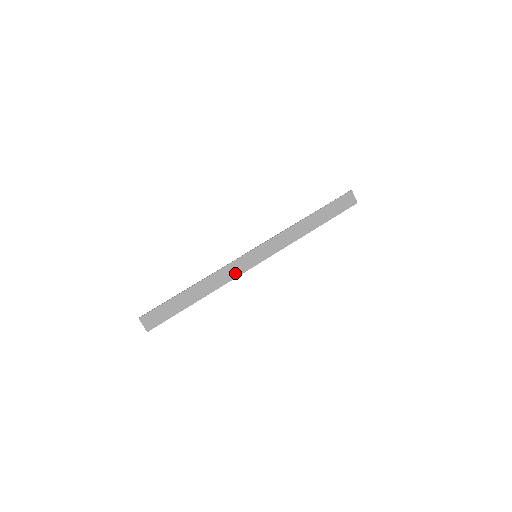
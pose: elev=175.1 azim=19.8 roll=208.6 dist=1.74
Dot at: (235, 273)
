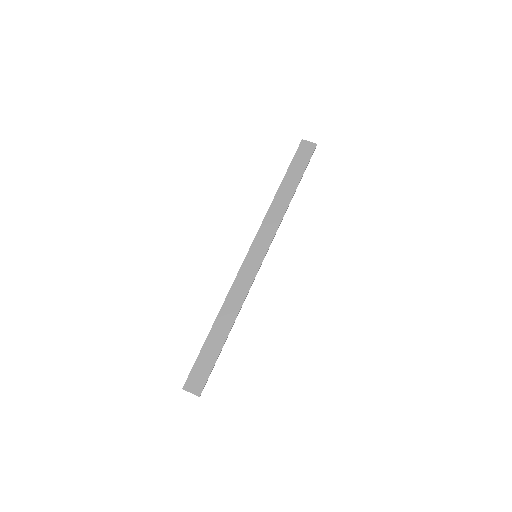
Dot at: (246, 284)
